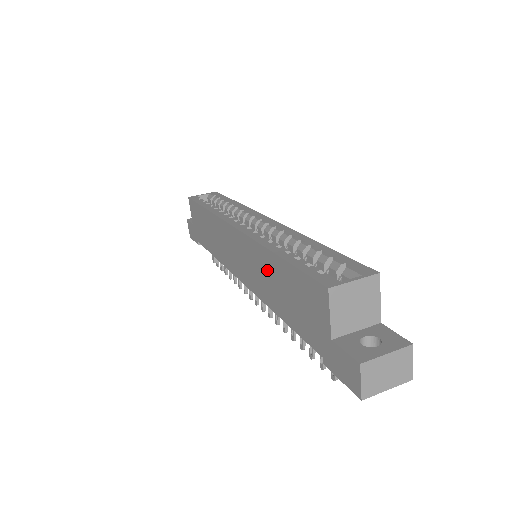
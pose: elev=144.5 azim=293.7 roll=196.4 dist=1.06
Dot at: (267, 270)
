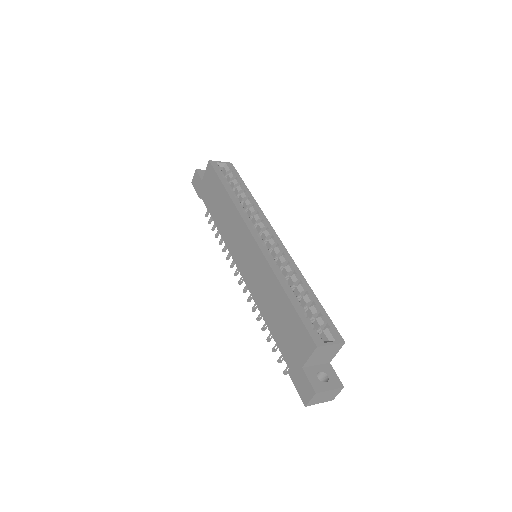
Dot at: (271, 290)
